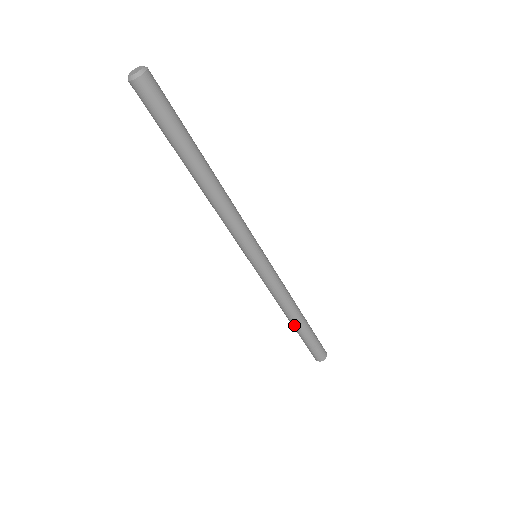
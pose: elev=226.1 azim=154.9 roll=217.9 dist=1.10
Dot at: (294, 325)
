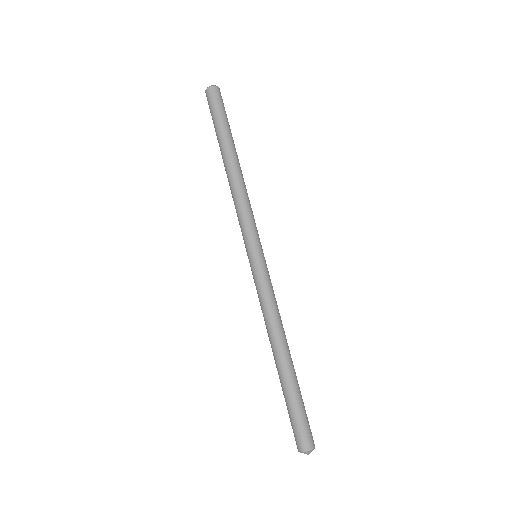
Dot at: (286, 362)
